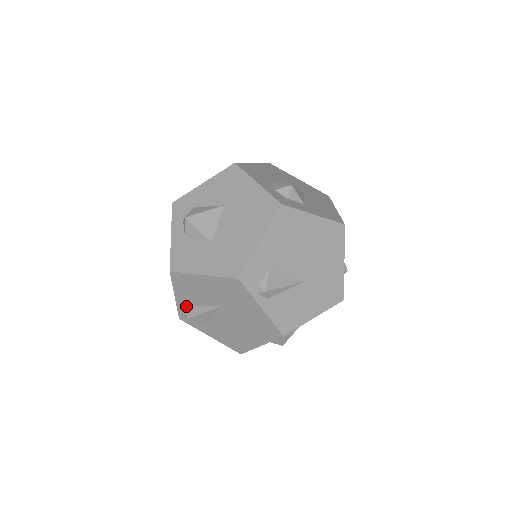
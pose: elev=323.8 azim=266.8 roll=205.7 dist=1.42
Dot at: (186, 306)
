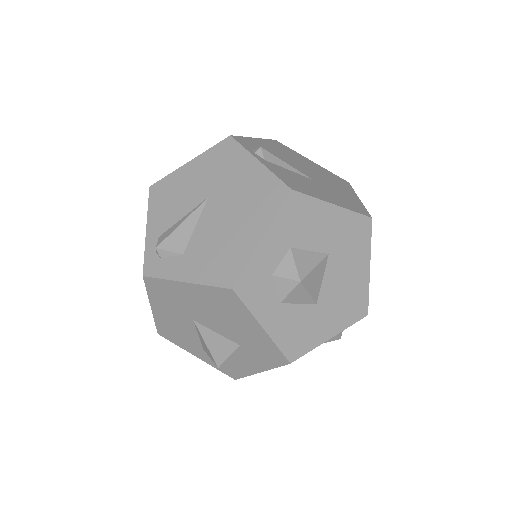
Dot at: (159, 237)
